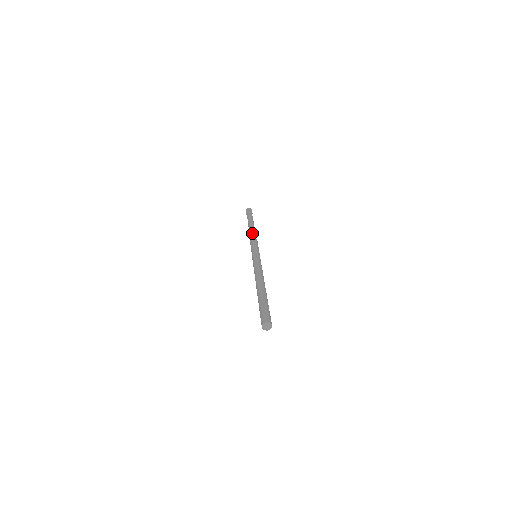
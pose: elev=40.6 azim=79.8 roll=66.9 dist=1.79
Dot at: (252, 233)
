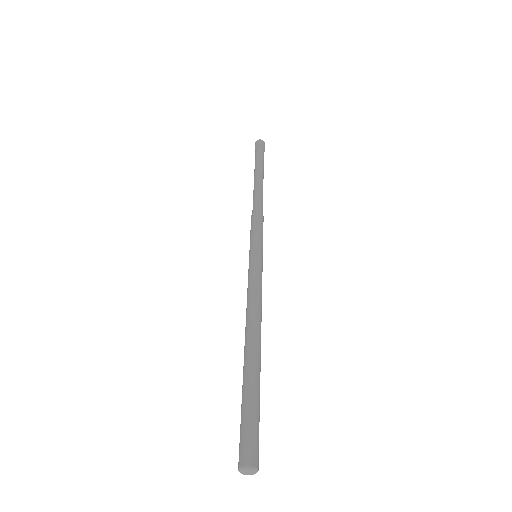
Dot at: (255, 200)
